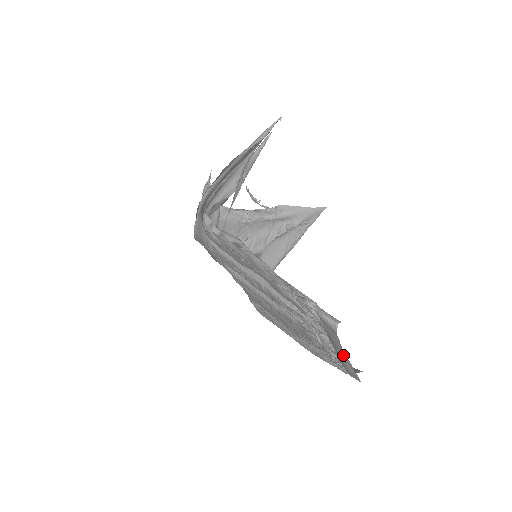
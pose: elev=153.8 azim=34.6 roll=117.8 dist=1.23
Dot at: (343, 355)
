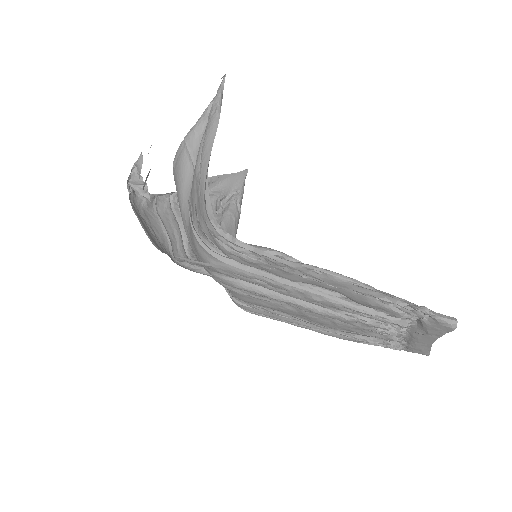
Dot at: (429, 341)
